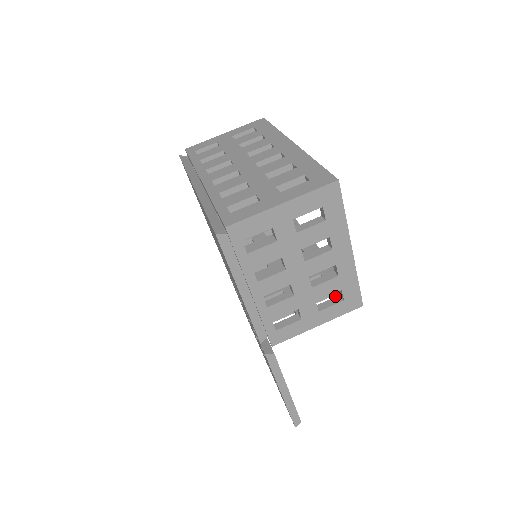
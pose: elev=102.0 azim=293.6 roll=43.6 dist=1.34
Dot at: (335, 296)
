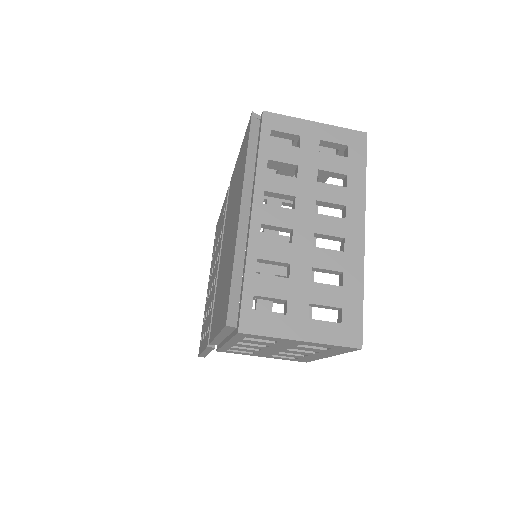
Dot at: occluded
